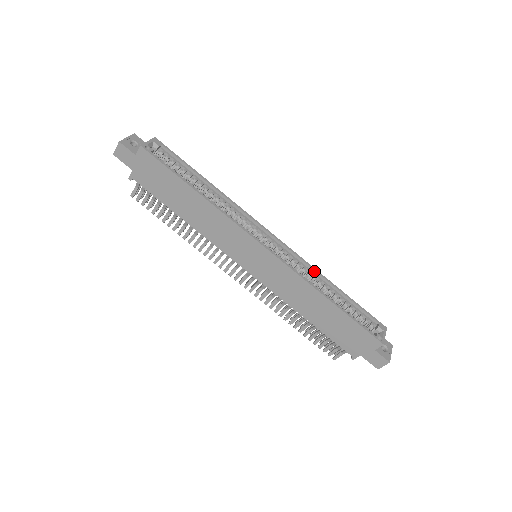
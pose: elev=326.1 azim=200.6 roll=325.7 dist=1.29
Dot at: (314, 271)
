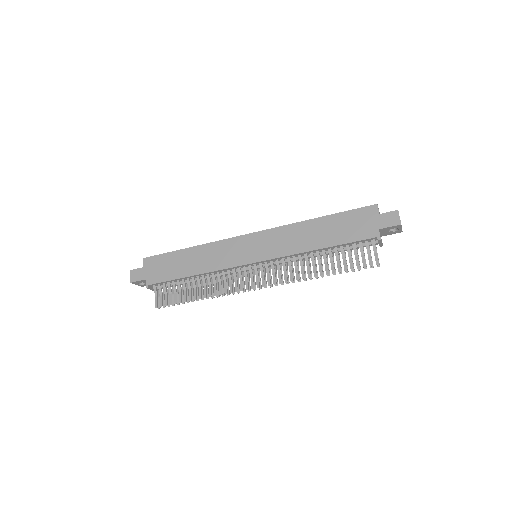
Dot at: occluded
